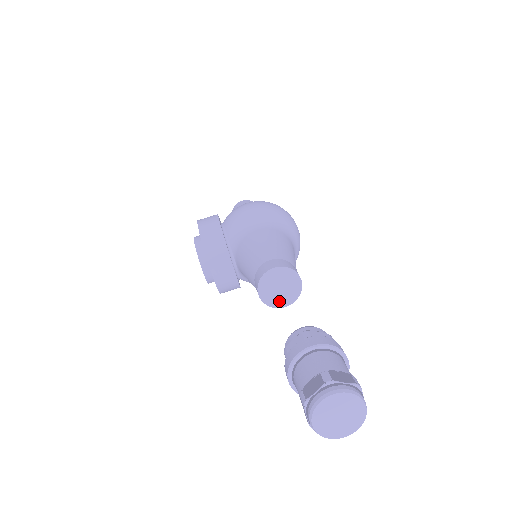
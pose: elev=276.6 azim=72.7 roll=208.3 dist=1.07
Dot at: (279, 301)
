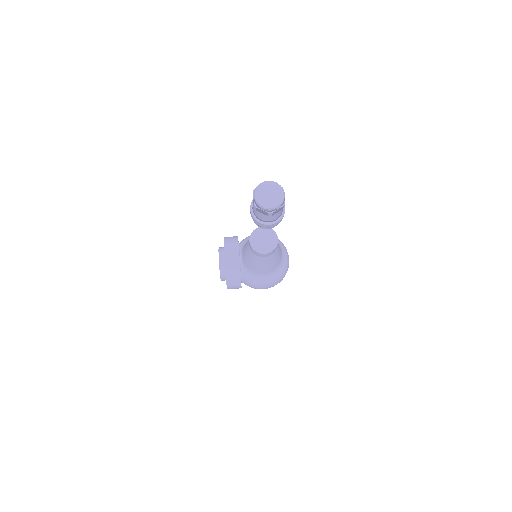
Dot at: (262, 249)
